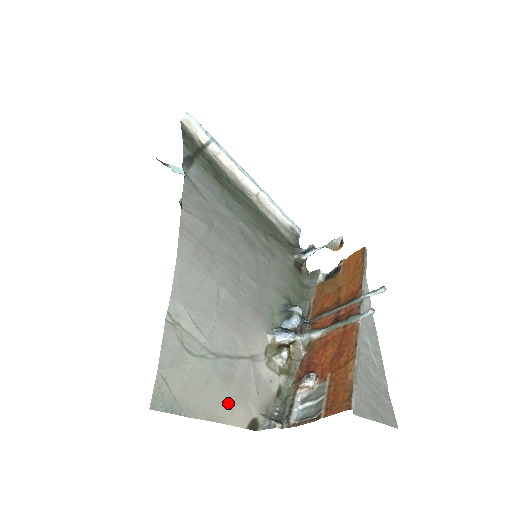
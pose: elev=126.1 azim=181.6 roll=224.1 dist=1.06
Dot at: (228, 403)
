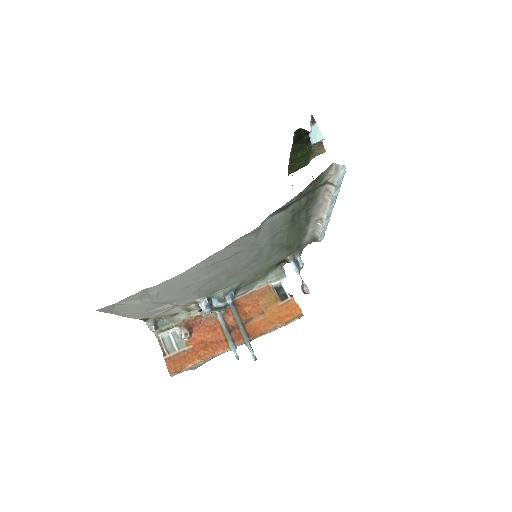
Dot at: (140, 315)
